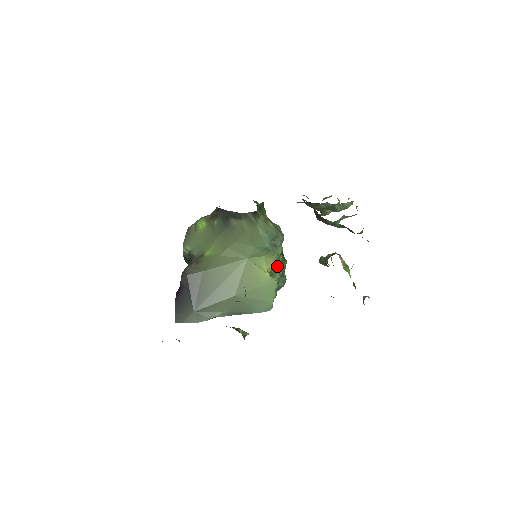
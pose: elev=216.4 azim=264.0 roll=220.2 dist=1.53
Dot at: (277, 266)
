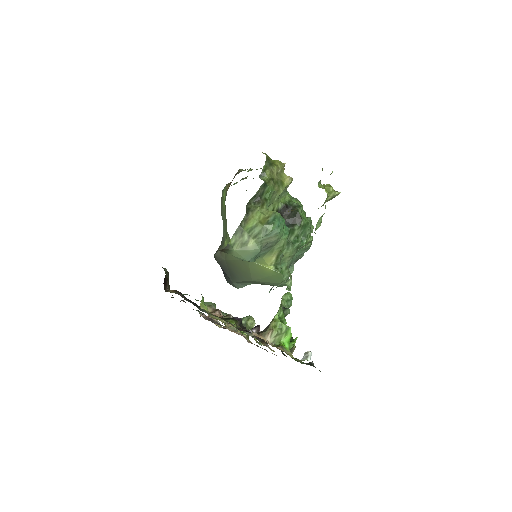
Dot at: (283, 254)
